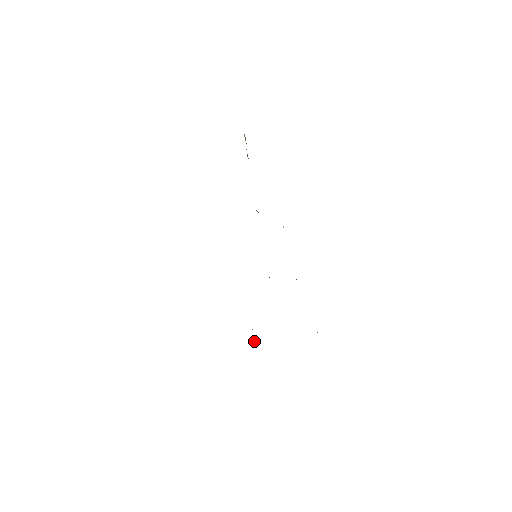
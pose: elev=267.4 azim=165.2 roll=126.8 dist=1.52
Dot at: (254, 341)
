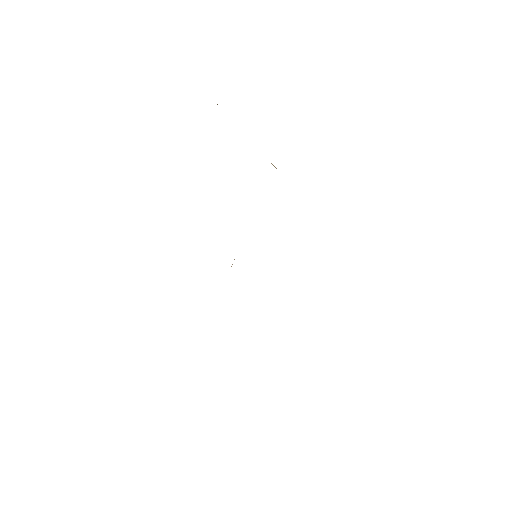
Dot at: occluded
